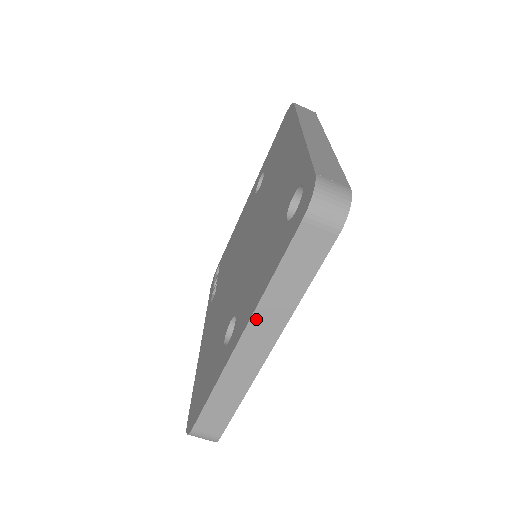
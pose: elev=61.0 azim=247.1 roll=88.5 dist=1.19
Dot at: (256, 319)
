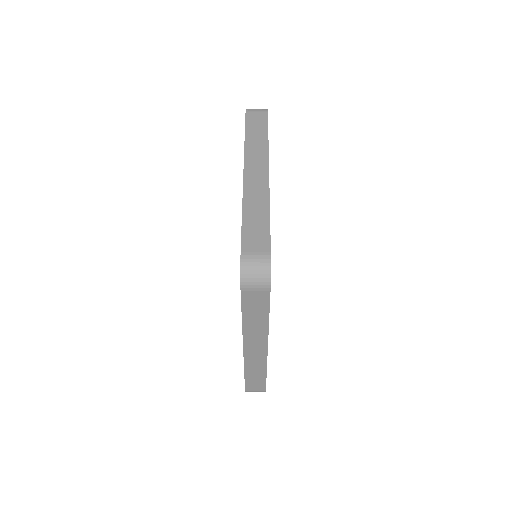
Dot at: (248, 157)
